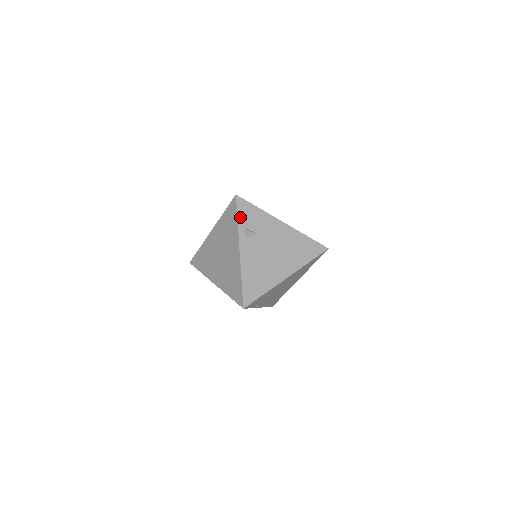
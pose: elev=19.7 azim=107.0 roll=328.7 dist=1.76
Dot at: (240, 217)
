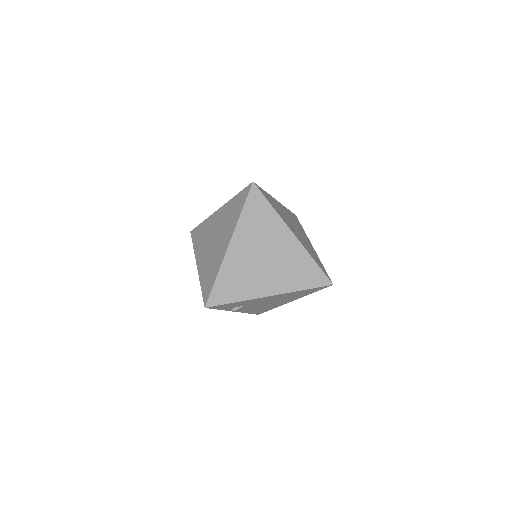
Dot at: (220, 309)
